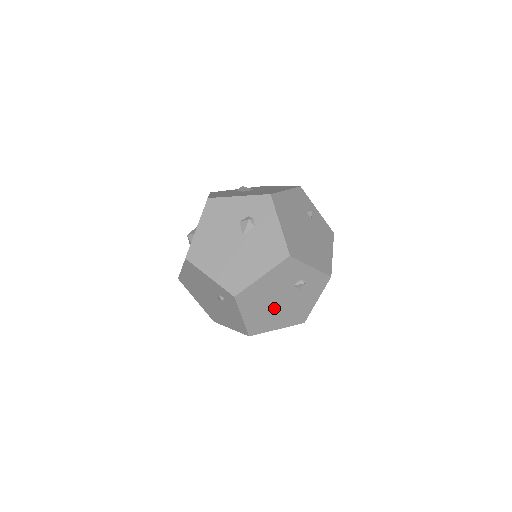
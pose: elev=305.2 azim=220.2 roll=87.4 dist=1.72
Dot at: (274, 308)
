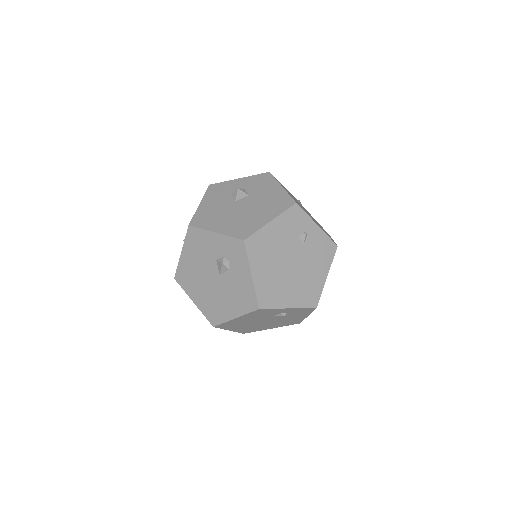
Dot at: (260, 324)
